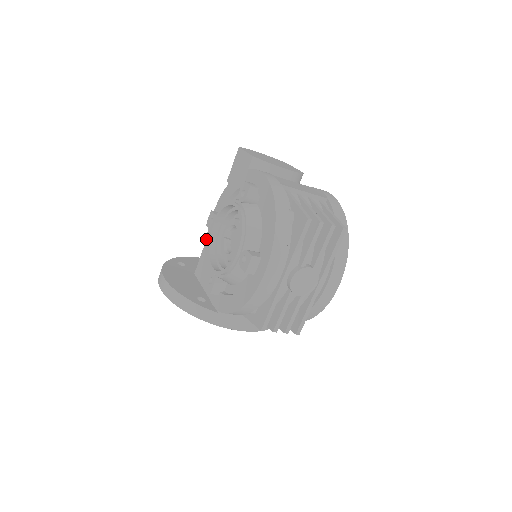
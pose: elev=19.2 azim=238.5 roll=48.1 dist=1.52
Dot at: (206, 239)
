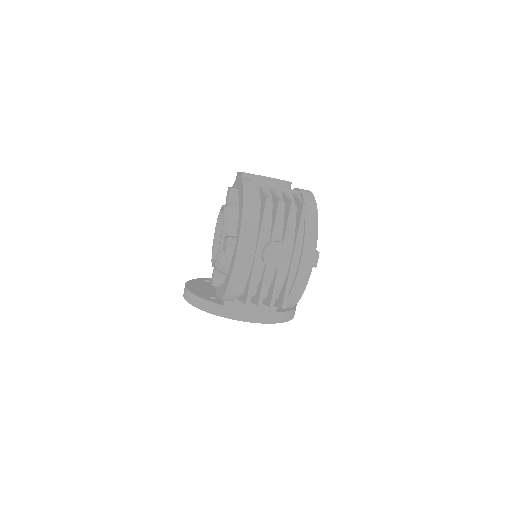
Dot at: occluded
